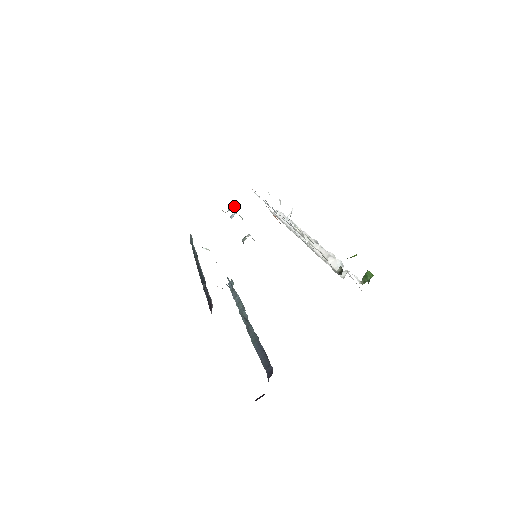
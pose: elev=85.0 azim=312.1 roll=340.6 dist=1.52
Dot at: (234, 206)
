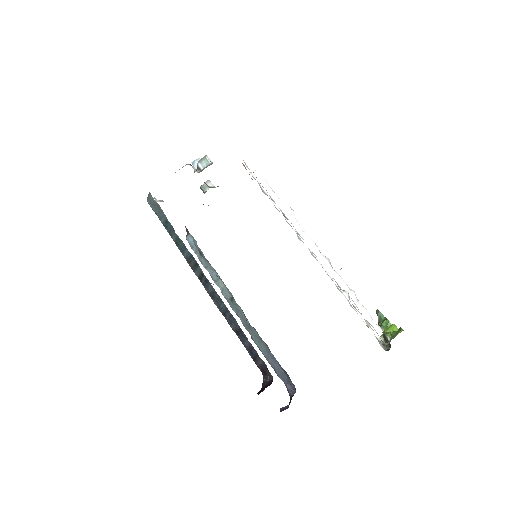
Dot at: (208, 163)
